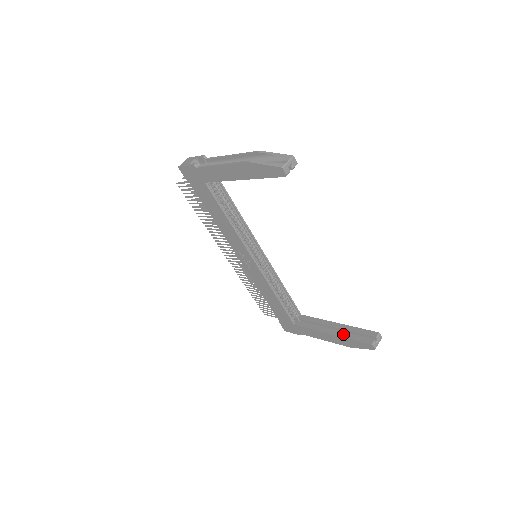
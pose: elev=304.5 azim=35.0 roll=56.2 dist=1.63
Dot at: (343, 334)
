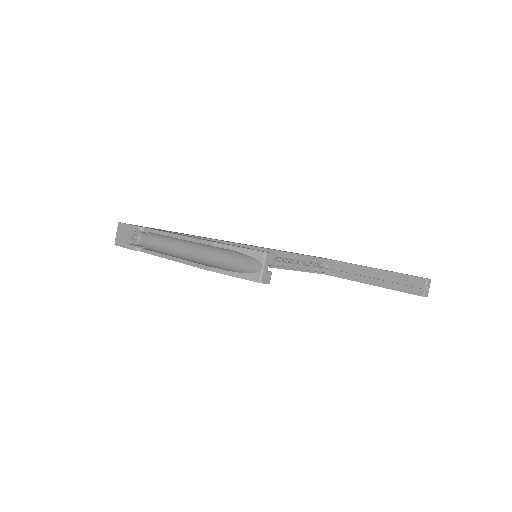
Dot at: (385, 284)
